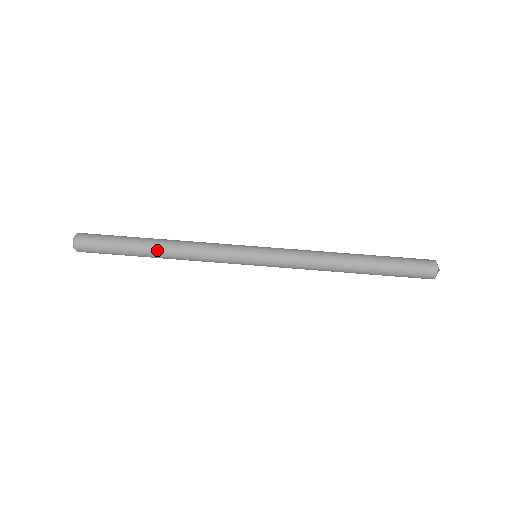
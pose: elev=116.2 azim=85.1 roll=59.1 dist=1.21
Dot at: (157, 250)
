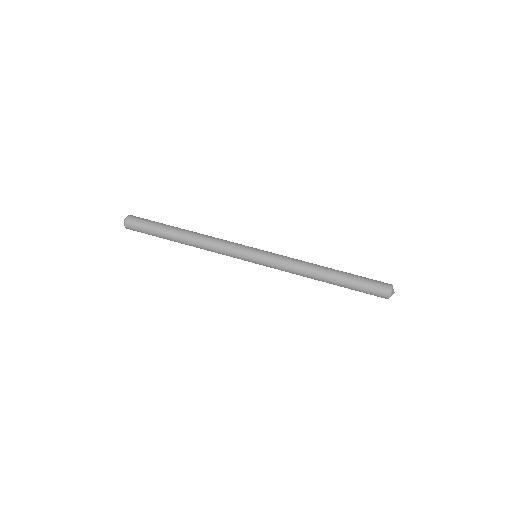
Dot at: (183, 240)
